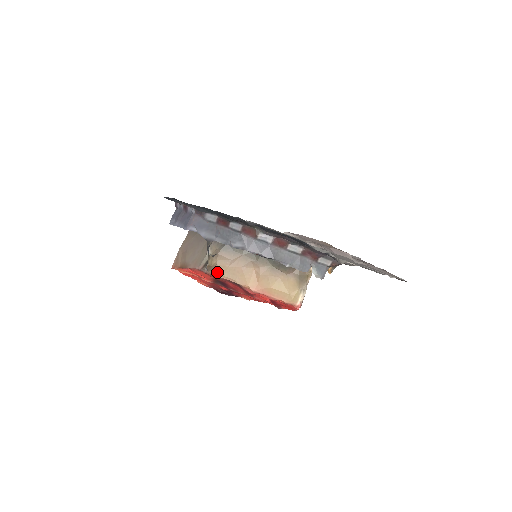
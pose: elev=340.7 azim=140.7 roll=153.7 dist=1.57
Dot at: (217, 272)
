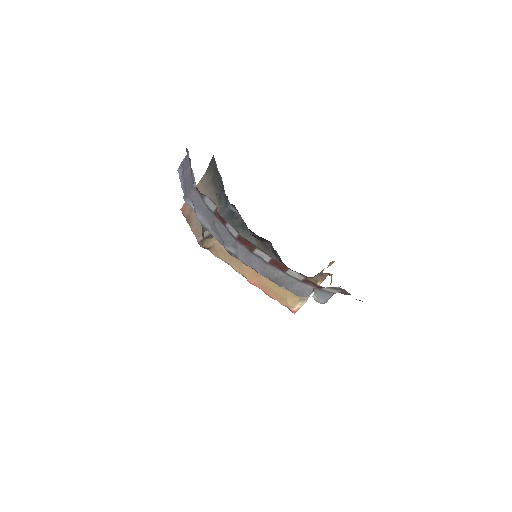
Dot at: (214, 252)
